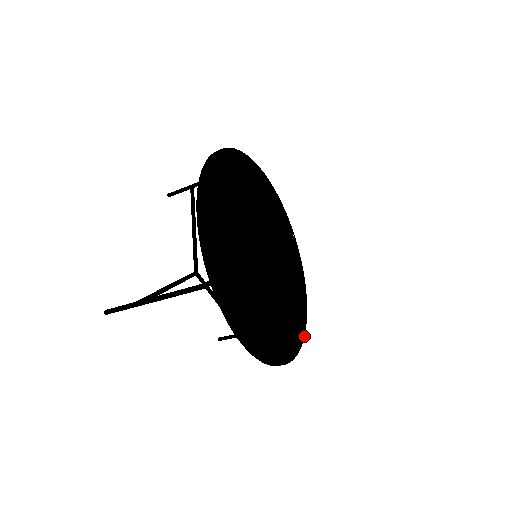
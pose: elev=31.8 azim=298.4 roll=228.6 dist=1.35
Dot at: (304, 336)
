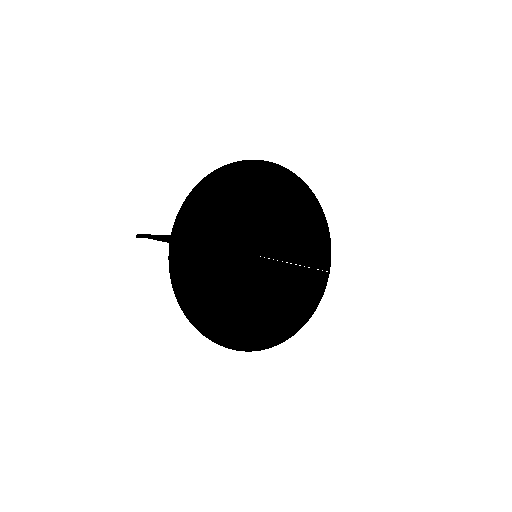
Dot at: occluded
